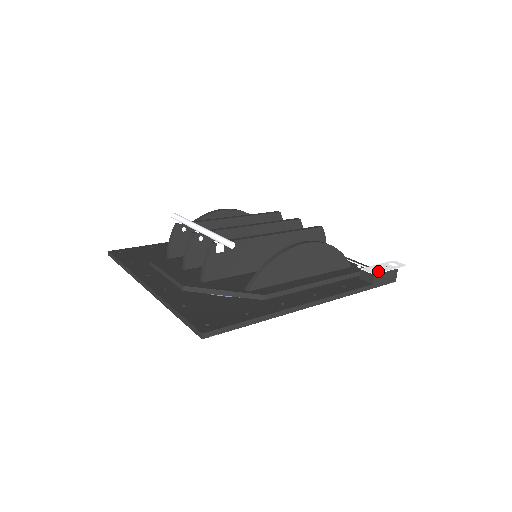
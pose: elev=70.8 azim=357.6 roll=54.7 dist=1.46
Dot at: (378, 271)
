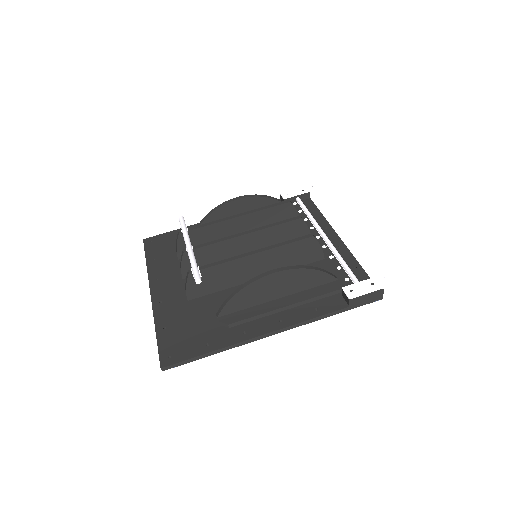
Dot at: (357, 294)
